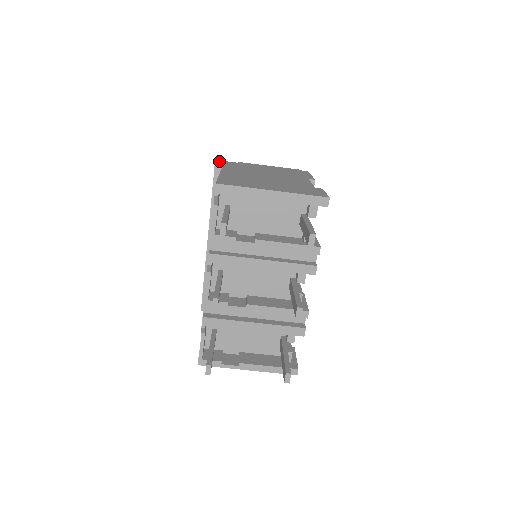
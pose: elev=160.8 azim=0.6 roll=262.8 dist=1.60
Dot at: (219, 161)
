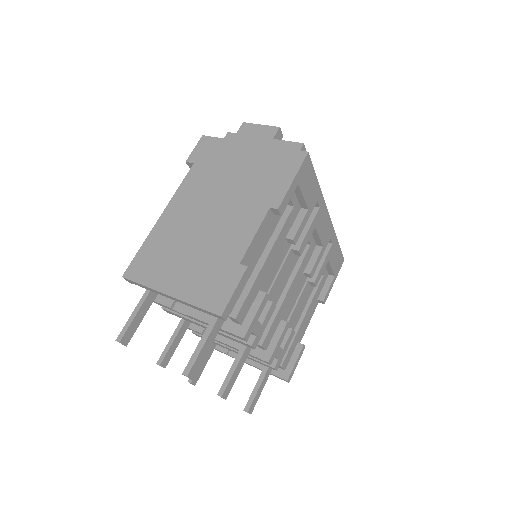
Dot at: (200, 143)
